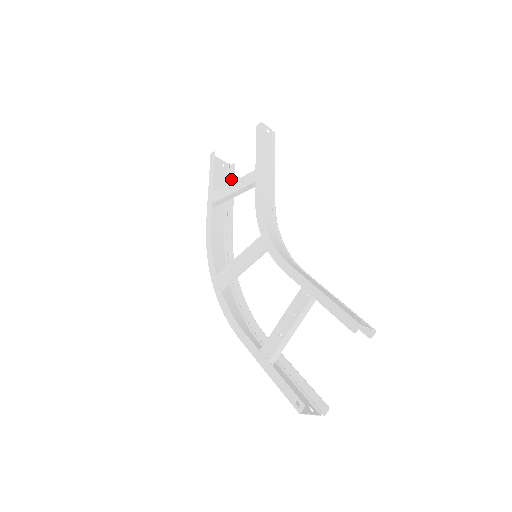
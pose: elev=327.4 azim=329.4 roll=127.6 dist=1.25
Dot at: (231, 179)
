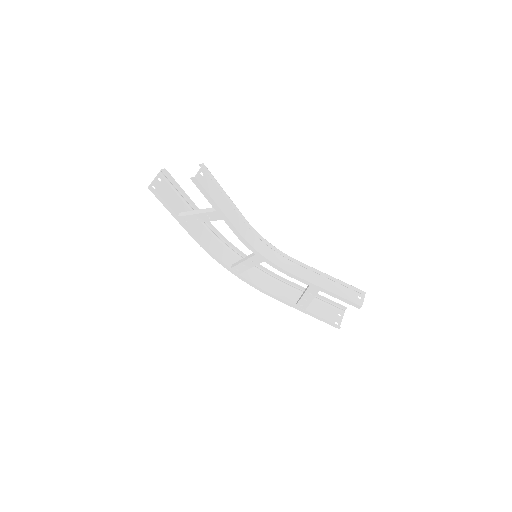
Dot at: (173, 183)
